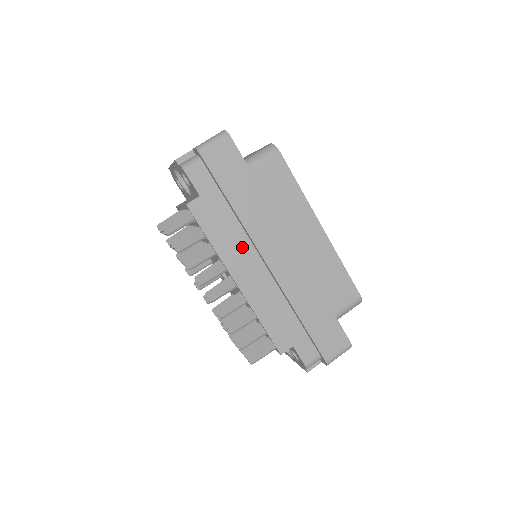
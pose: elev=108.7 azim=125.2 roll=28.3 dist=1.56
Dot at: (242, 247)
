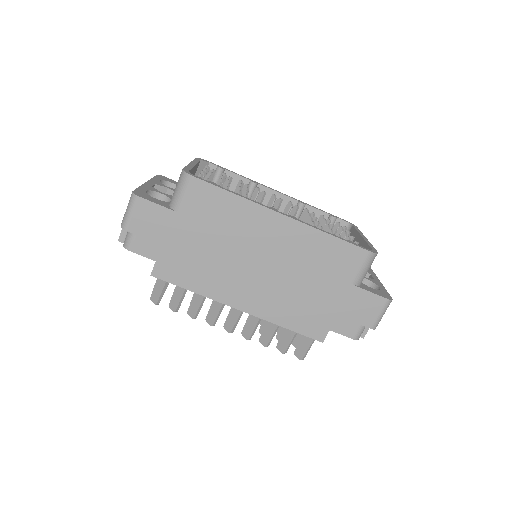
Dot at: (222, 278)
